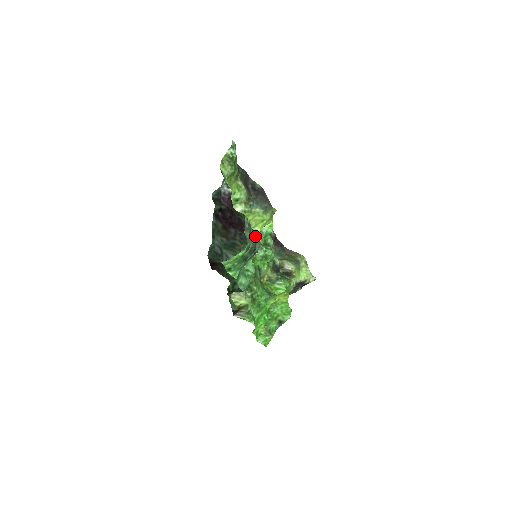
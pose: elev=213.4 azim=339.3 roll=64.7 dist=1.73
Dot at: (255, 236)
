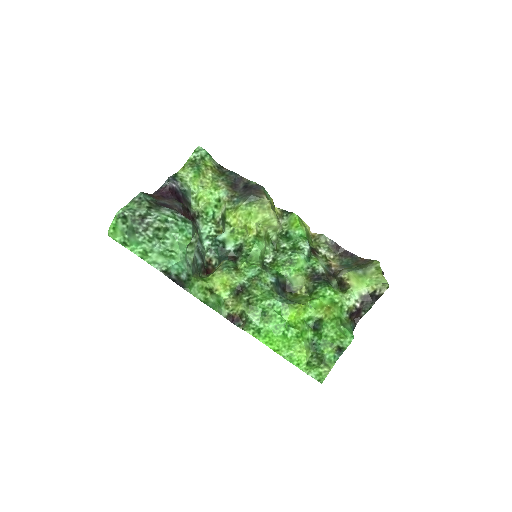
Dot at: (165, 212)
